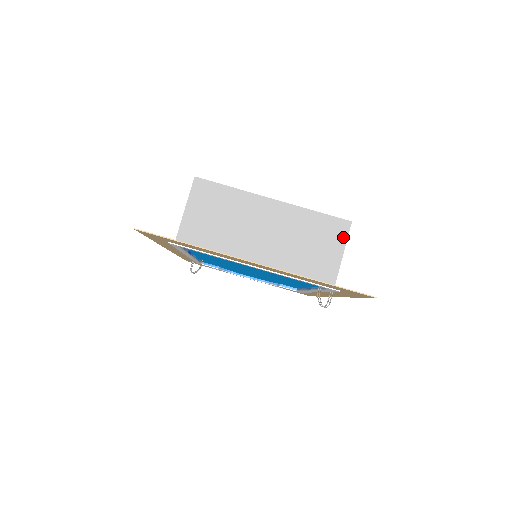
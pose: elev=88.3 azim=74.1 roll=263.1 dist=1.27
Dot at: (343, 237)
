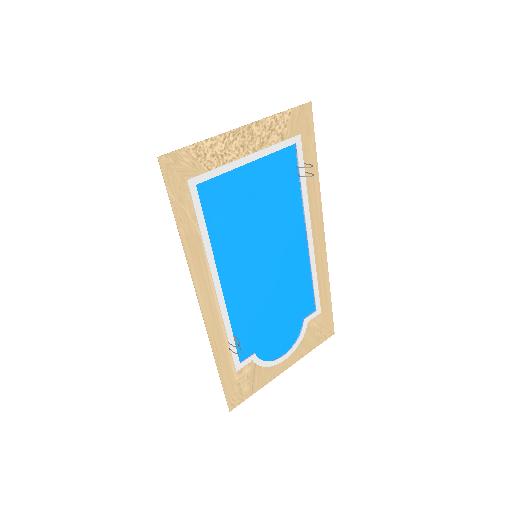
Dot at: occluded
